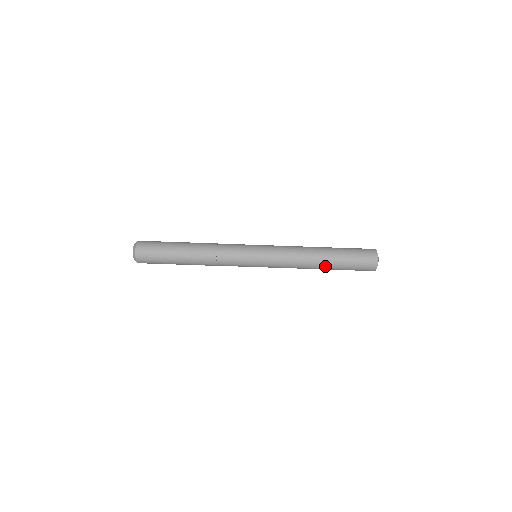
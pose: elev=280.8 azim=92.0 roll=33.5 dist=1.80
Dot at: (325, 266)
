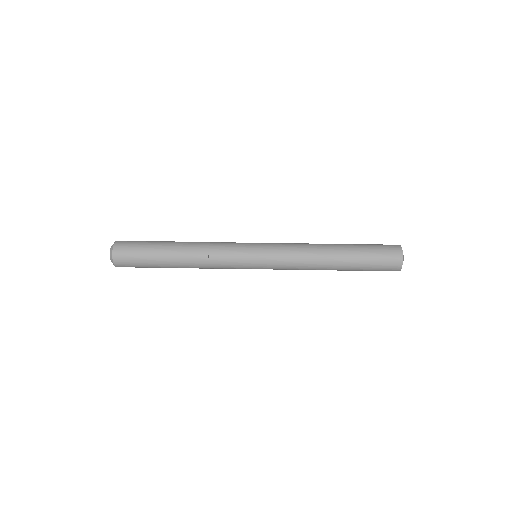
Dot at: (340, 254)
